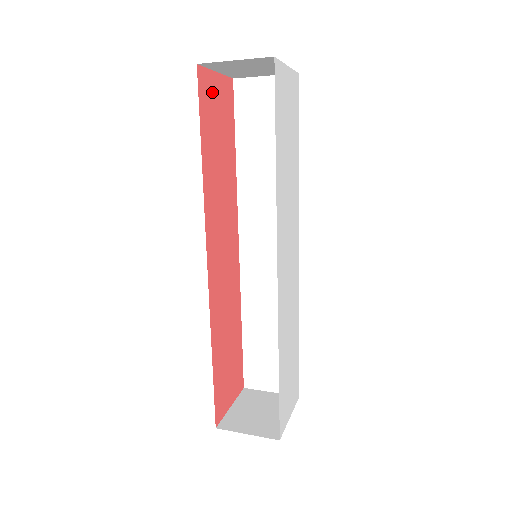
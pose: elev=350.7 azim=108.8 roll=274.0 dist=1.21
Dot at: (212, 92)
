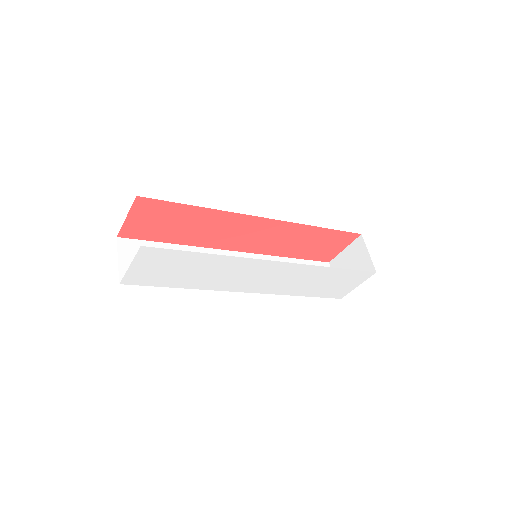
Dot at: (139, 225)
